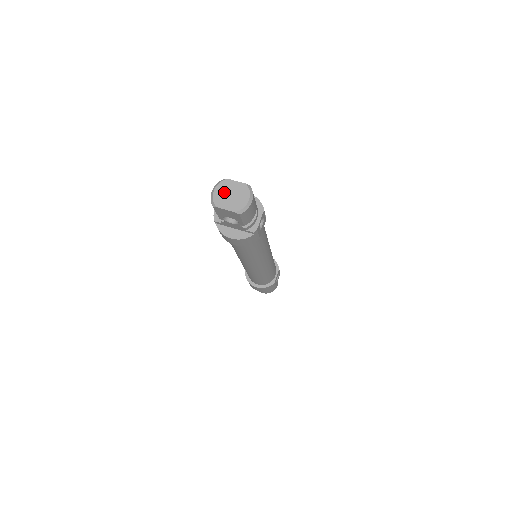
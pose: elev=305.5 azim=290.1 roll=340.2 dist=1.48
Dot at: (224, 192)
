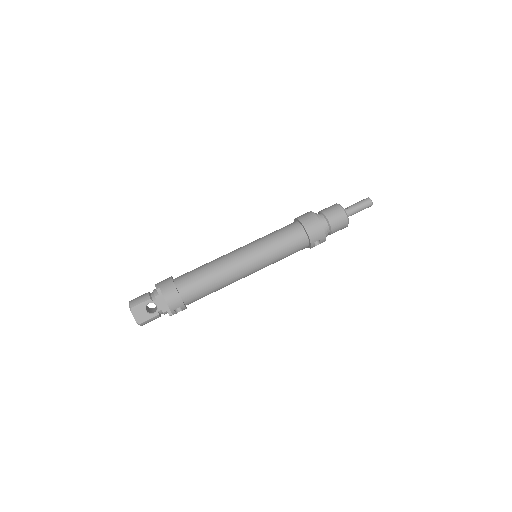
Dot at: occluded
